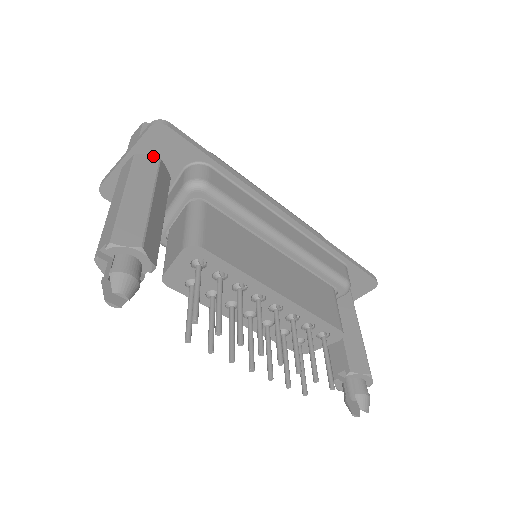
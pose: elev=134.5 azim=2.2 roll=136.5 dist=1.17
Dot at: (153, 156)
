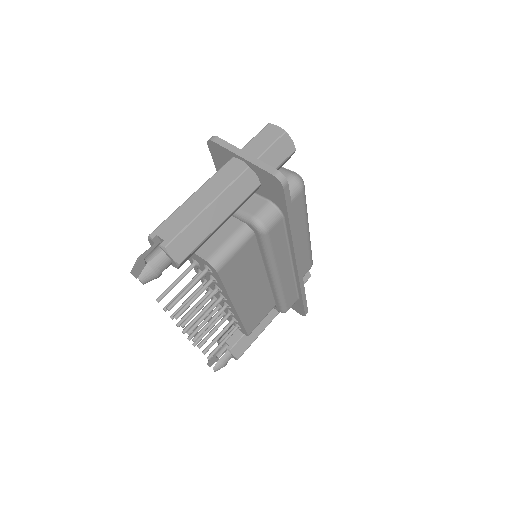
Dot at: (258, 179)
